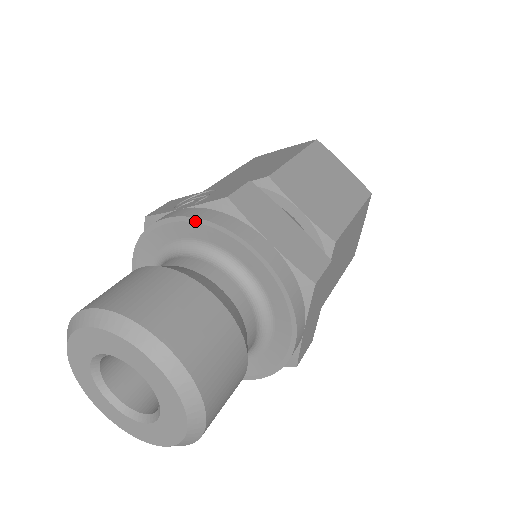
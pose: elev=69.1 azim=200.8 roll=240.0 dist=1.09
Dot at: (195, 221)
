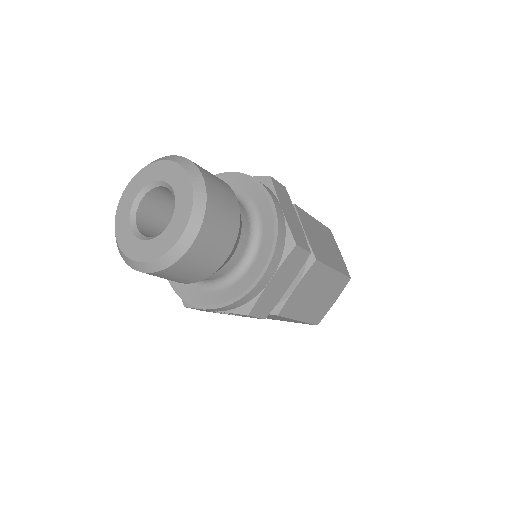
Dot at: (245, 176)
